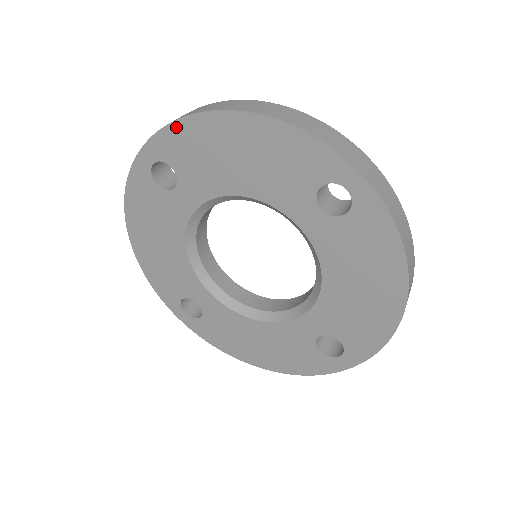
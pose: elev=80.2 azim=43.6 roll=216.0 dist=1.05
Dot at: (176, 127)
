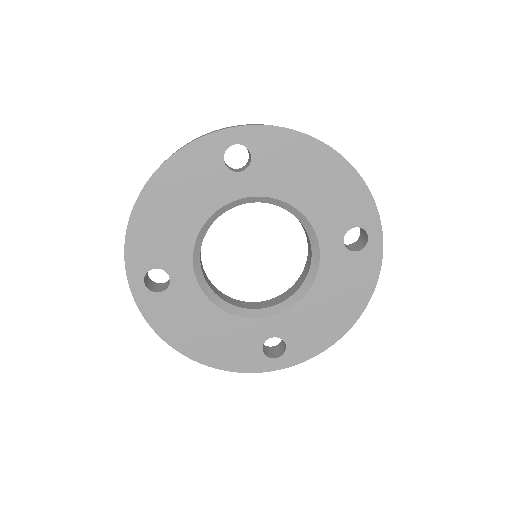
Dot at: (130, 241)
